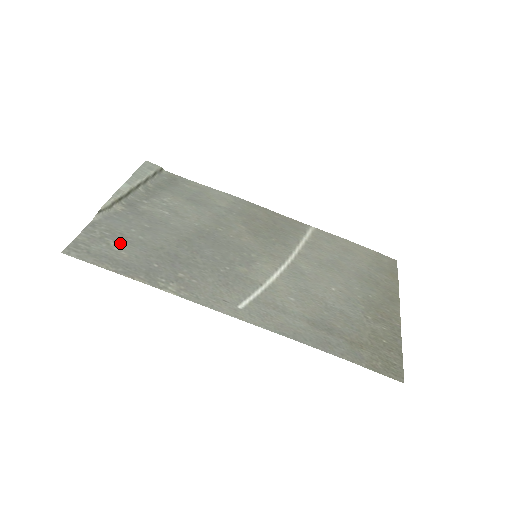
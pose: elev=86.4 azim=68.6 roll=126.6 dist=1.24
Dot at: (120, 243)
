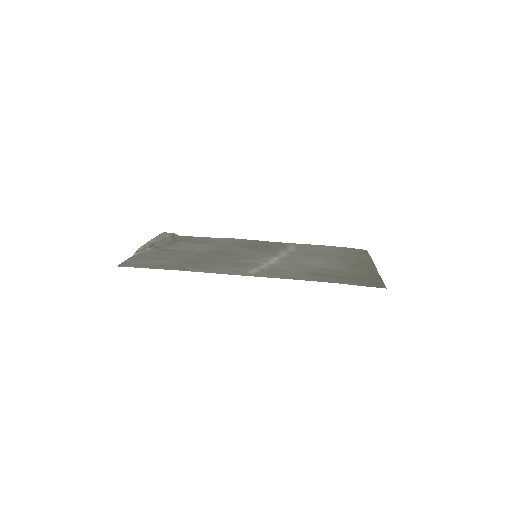
Dot at: (156, 260)
